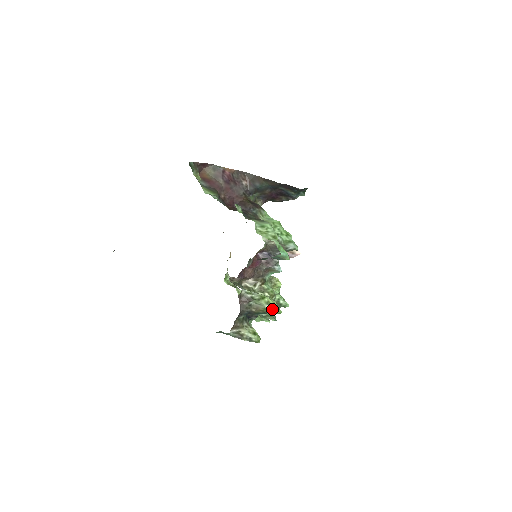
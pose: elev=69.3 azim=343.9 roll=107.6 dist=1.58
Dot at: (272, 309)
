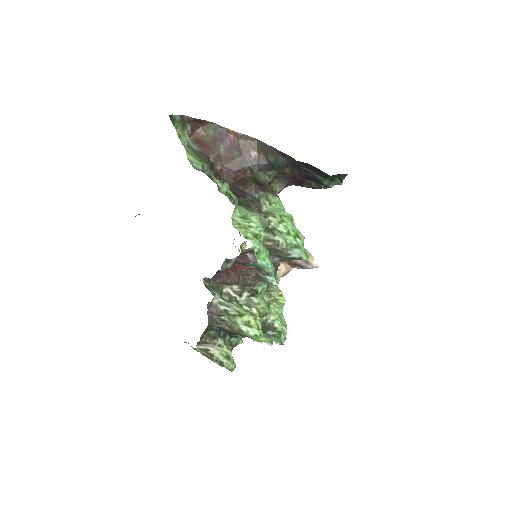
Dot at: (249, 333)
